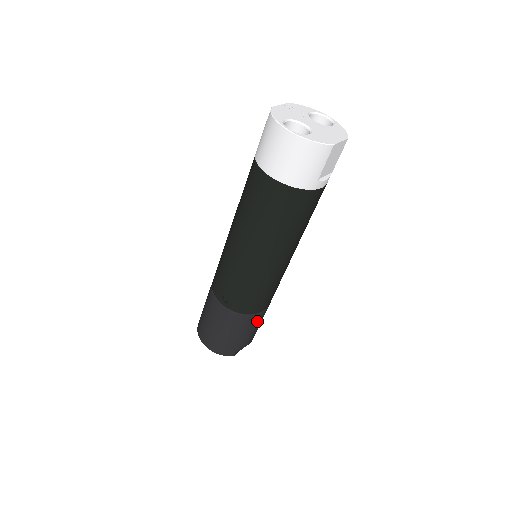
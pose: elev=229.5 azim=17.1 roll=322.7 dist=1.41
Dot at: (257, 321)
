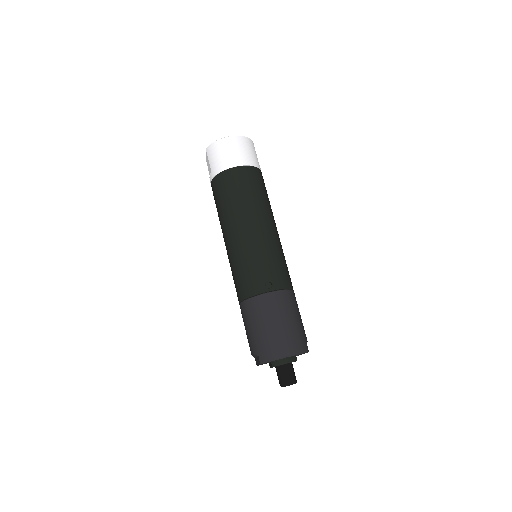
Dot at: occluded
